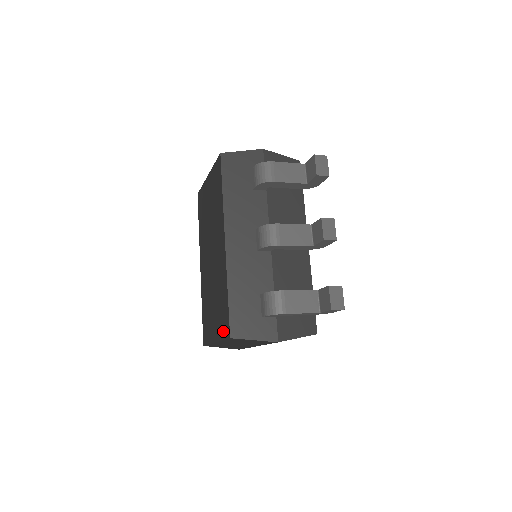
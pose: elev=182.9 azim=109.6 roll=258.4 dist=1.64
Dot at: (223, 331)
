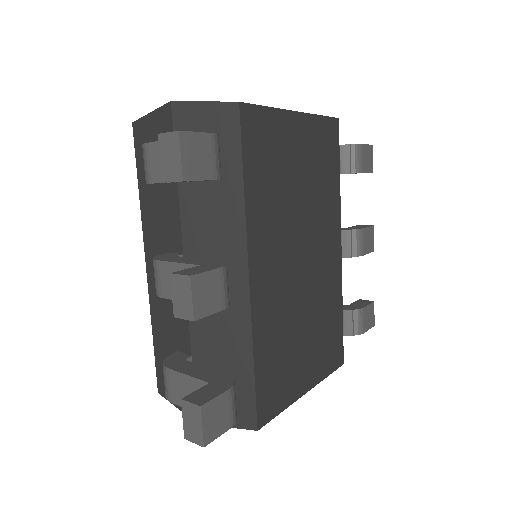
Dot at: occluded
